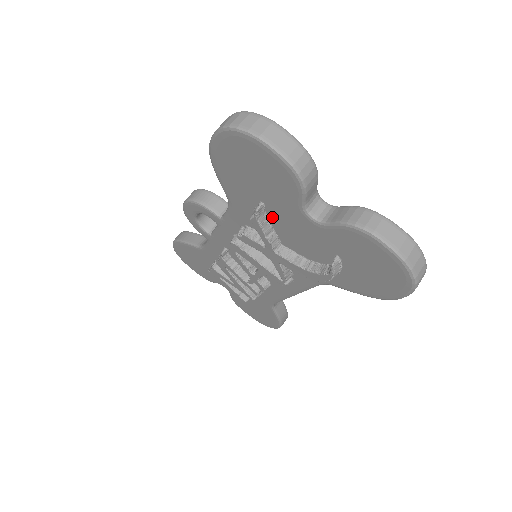
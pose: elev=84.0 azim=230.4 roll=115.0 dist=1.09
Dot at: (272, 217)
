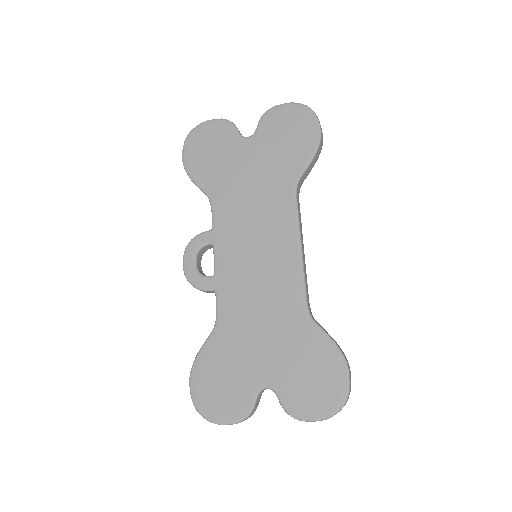
Dot at: occluded
